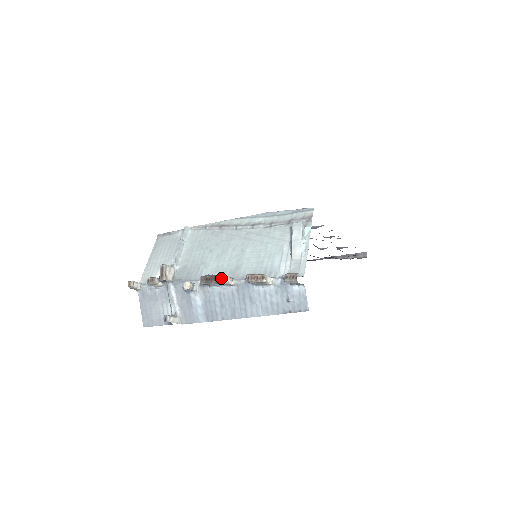
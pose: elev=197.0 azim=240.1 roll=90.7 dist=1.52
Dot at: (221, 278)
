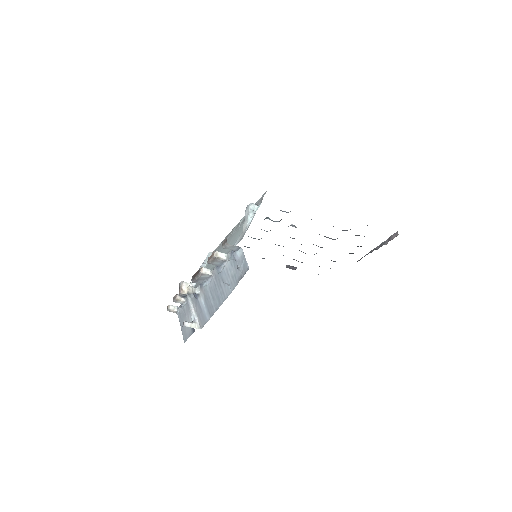
Dot at: (199, 270)
